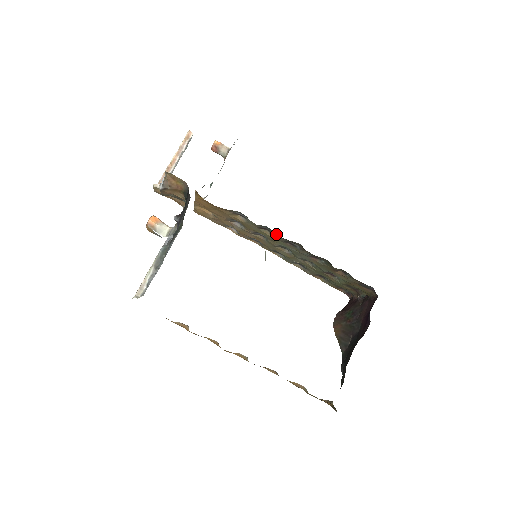
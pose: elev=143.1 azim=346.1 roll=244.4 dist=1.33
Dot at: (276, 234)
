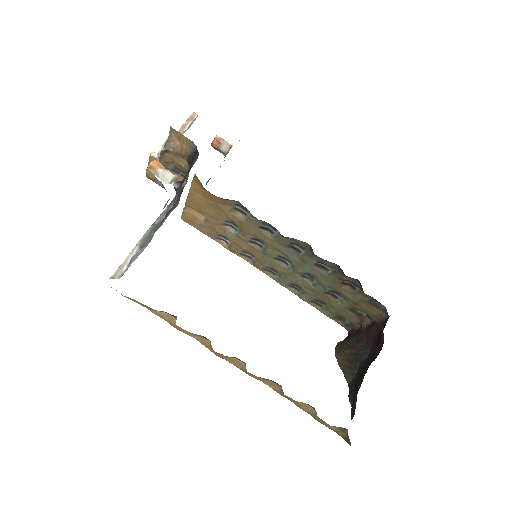
Dot at: occluded
